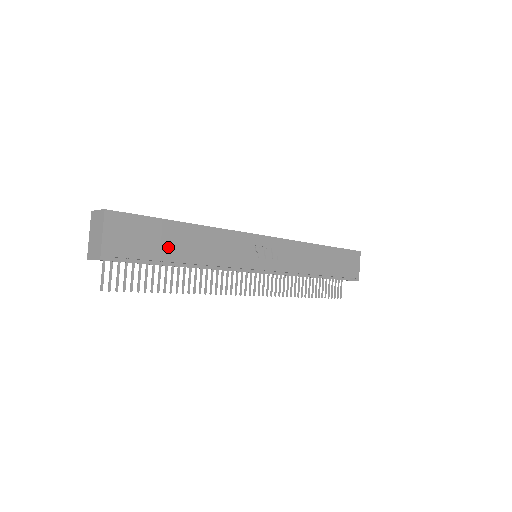
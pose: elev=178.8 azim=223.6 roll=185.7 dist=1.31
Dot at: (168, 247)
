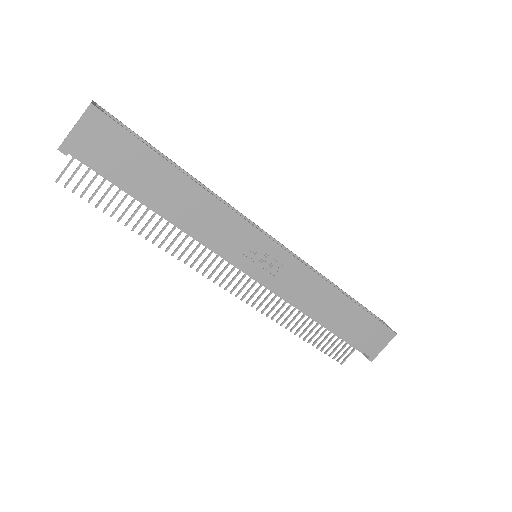
Dot at: (144, 183)
